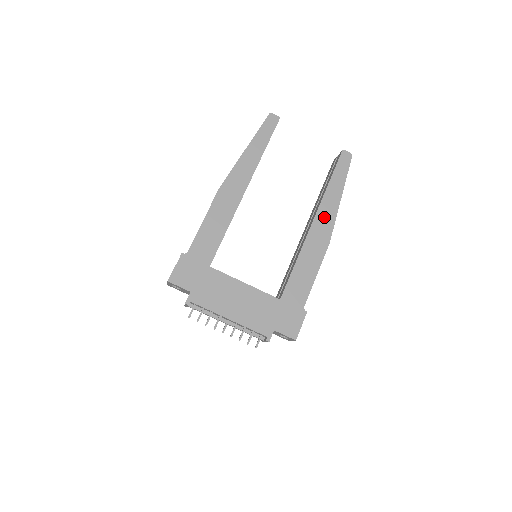
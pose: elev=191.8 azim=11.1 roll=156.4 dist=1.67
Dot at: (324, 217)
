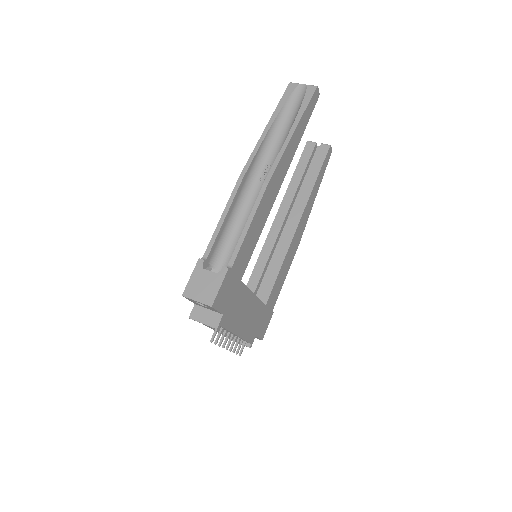
Dot at: (305, 217)
